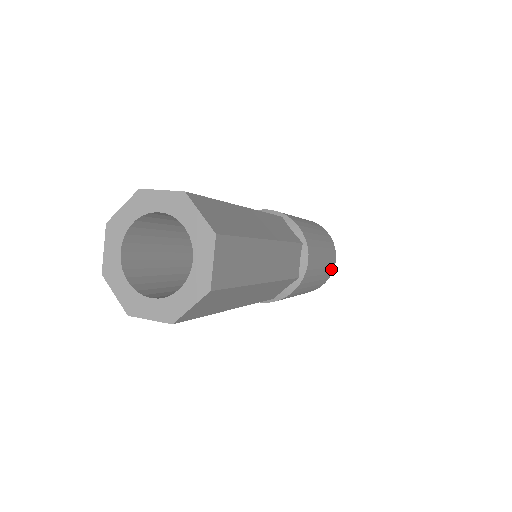
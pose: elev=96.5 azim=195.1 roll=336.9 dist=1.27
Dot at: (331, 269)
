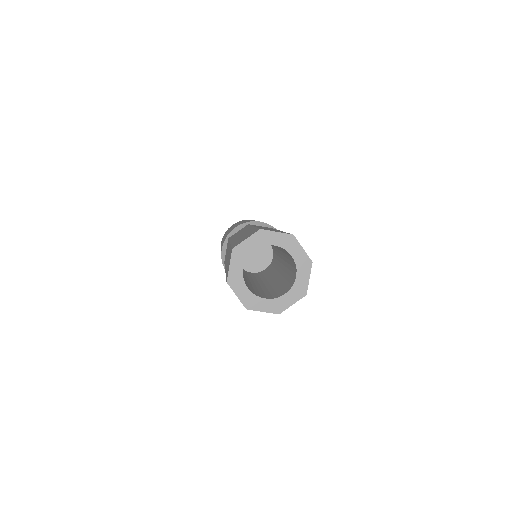
Dot at: occluded
